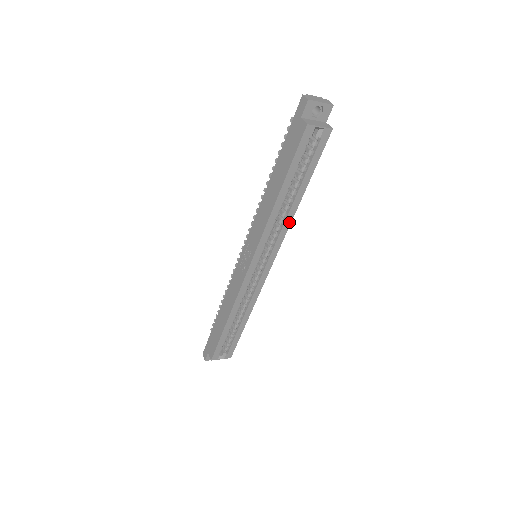
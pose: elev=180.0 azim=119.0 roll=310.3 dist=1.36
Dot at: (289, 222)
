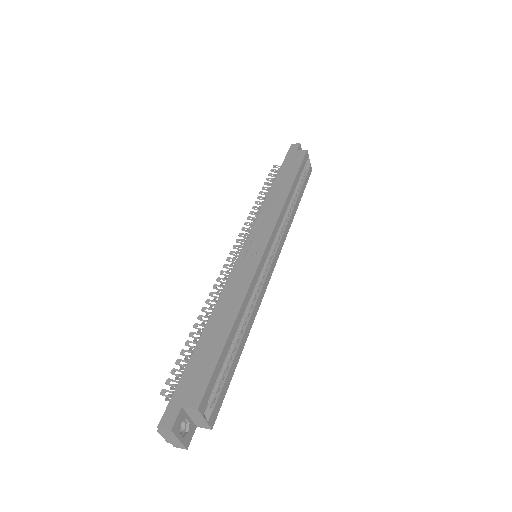
Dot at: (289, 225)
